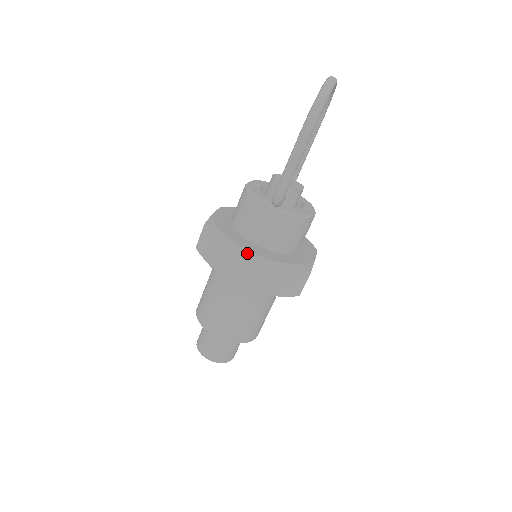
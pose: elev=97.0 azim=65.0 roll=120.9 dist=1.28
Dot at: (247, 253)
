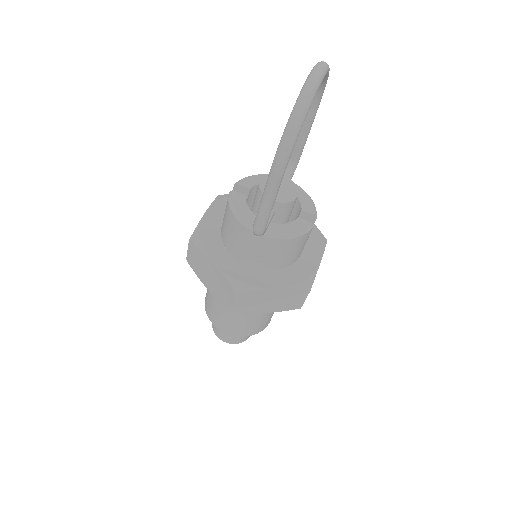
Dot at: (233, 283)
